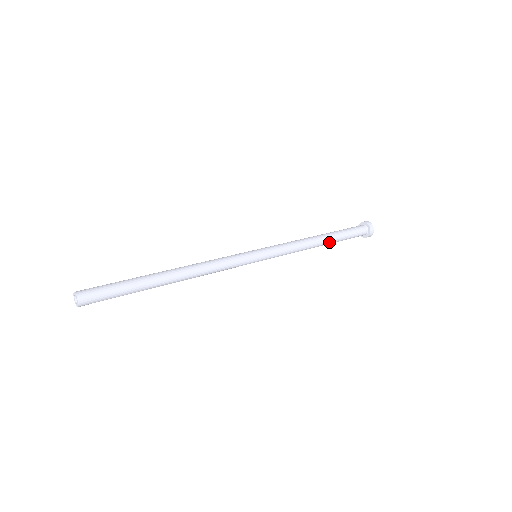
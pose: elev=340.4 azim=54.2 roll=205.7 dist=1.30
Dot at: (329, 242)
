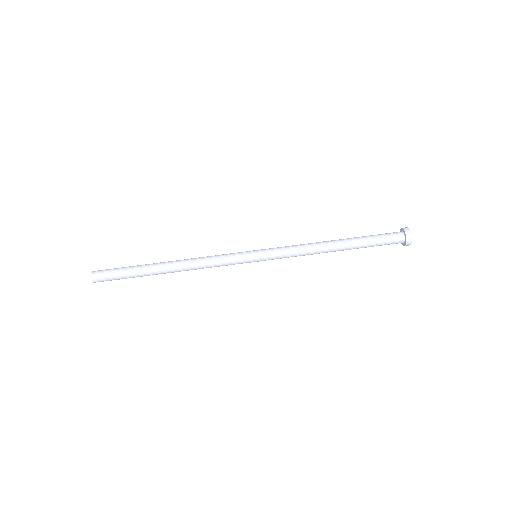
Dot at: occluded
